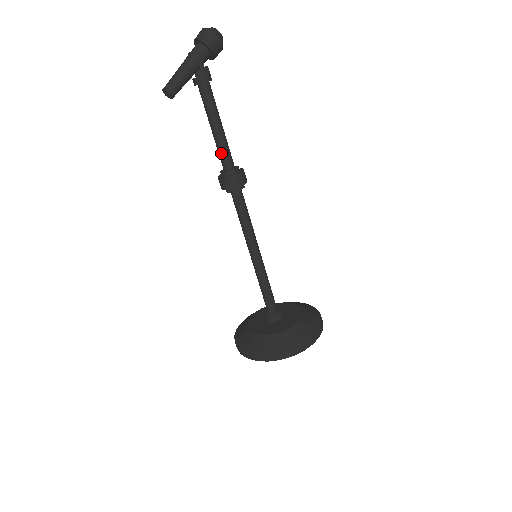
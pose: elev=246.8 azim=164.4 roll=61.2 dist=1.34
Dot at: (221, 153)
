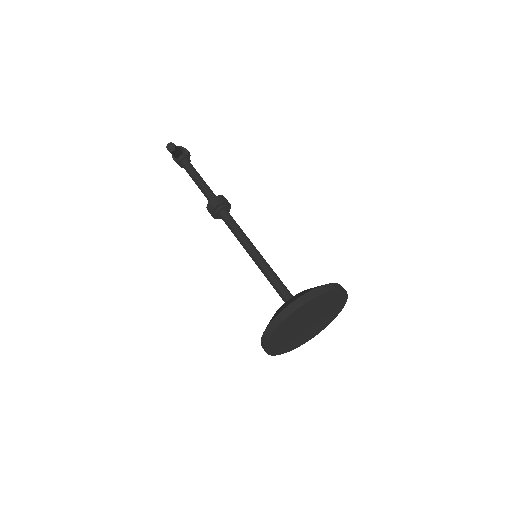
Dot at: (208, 189)
